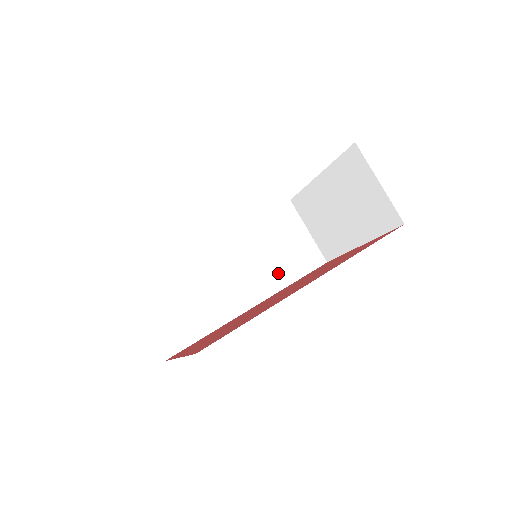
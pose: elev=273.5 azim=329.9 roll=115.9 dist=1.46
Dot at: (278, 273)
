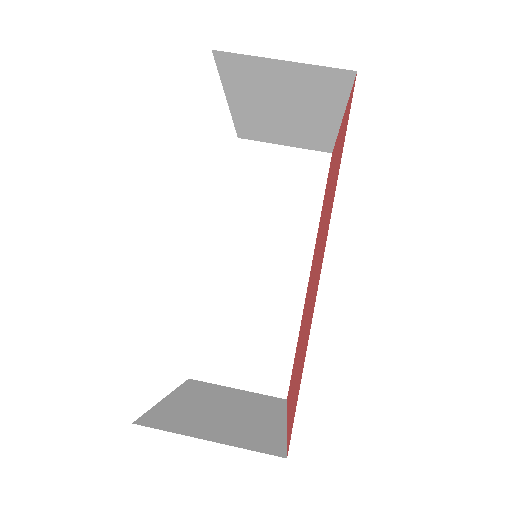
Dot at: (299, 218)
